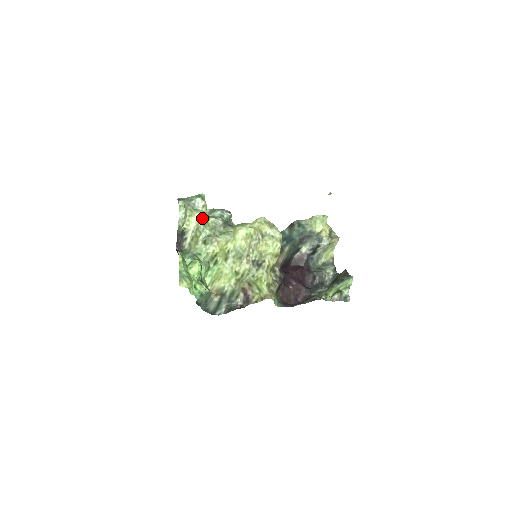
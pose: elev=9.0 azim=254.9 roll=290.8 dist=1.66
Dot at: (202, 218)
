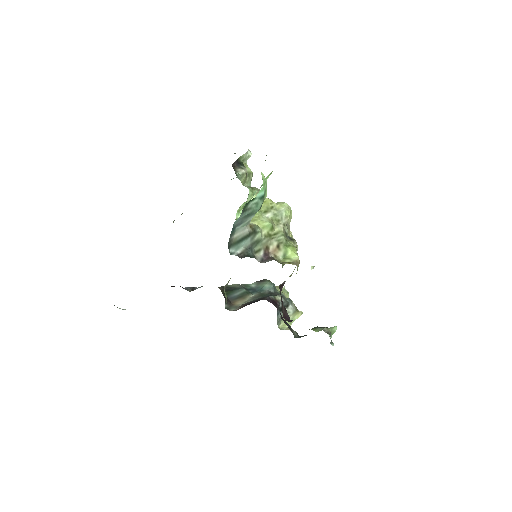
Dot at: (252, 176)
